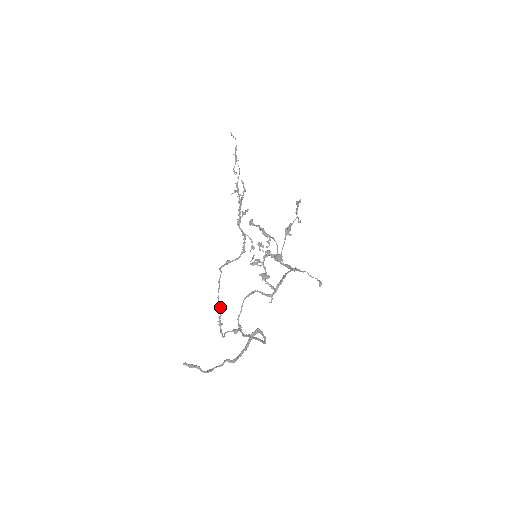
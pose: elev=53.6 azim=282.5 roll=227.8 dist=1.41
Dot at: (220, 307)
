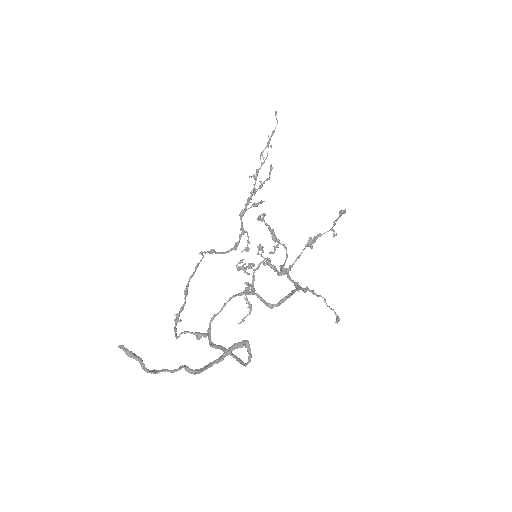
Dot at: occluded
